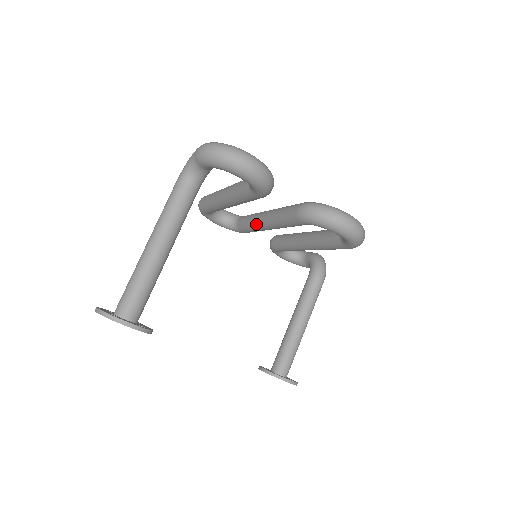
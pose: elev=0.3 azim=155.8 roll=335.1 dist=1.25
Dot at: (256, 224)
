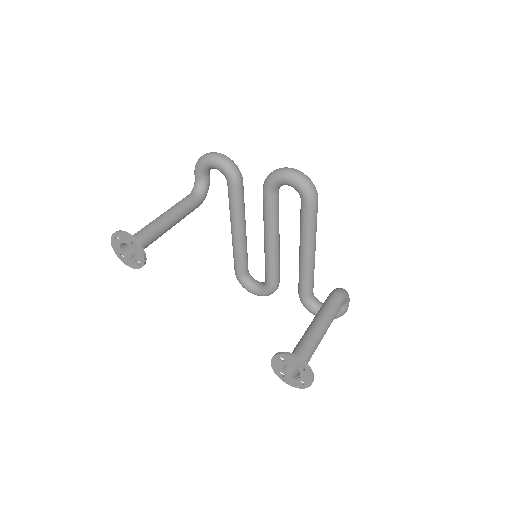
Dot at: (264, 251)
